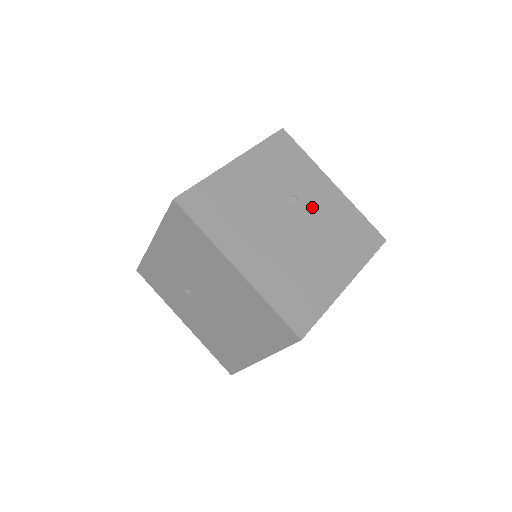
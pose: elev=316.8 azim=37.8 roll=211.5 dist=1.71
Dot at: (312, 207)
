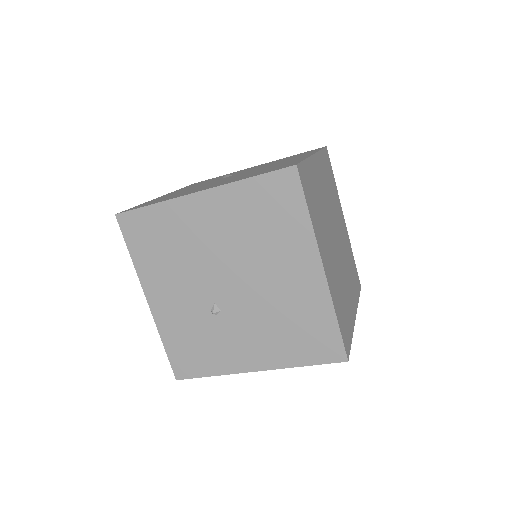
Dot at: occluded
